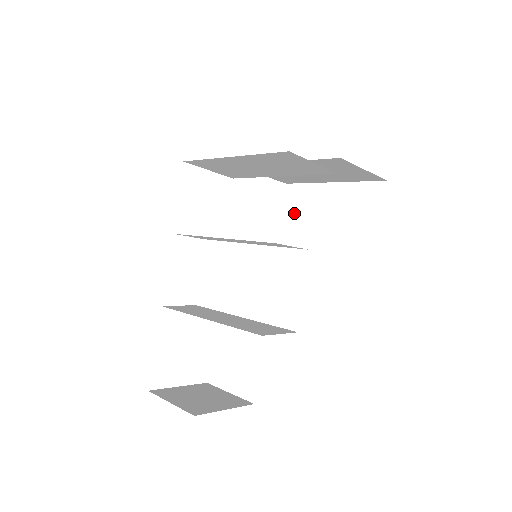
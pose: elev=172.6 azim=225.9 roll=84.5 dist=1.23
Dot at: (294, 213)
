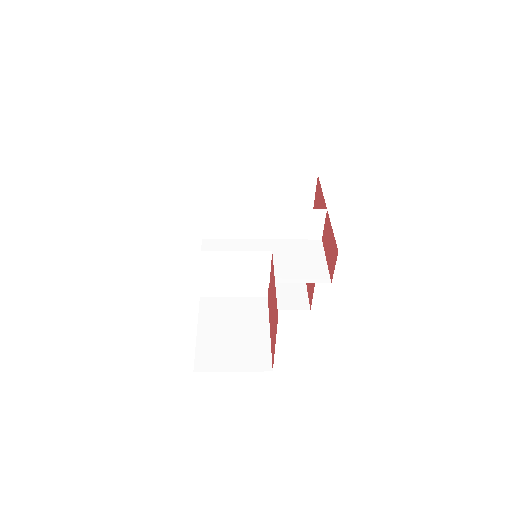
Dot at: occluded
